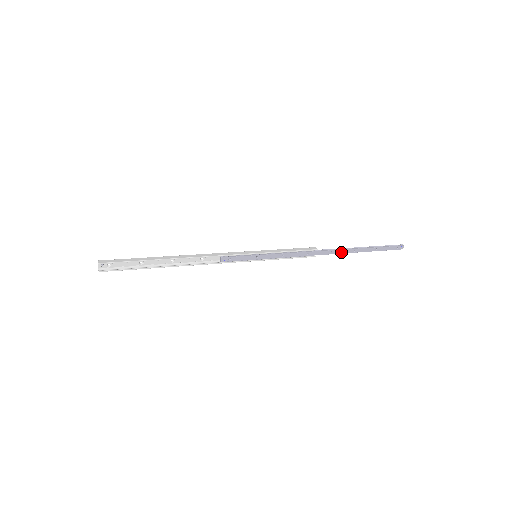
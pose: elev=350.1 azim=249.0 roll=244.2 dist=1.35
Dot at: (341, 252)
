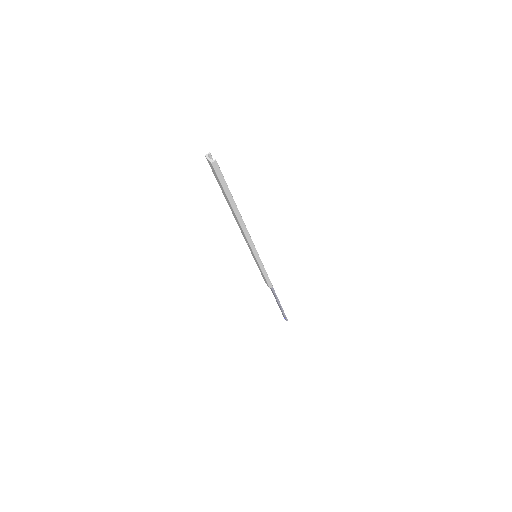
Dot at: (276, 295)
